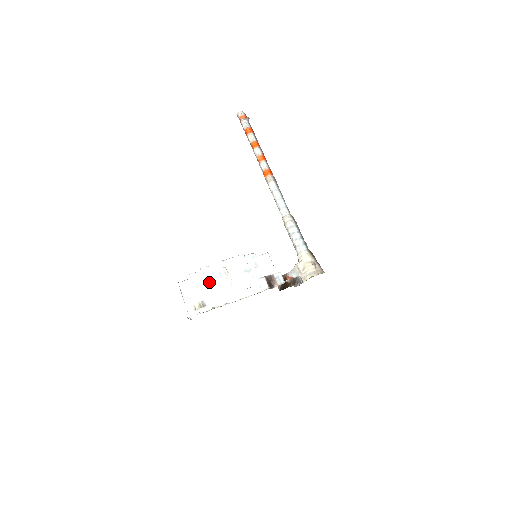
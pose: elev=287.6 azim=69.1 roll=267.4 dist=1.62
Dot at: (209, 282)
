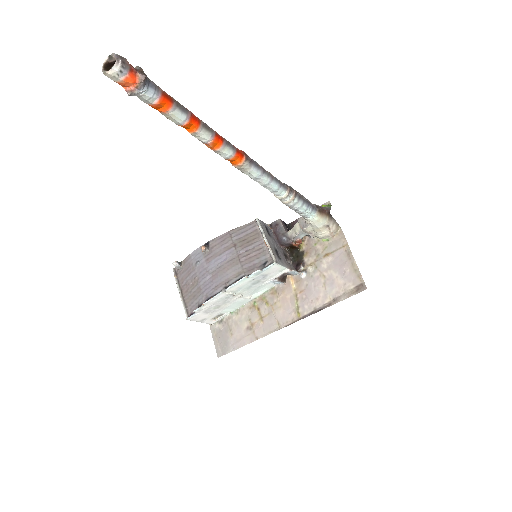
Dot at: (218, 306)
